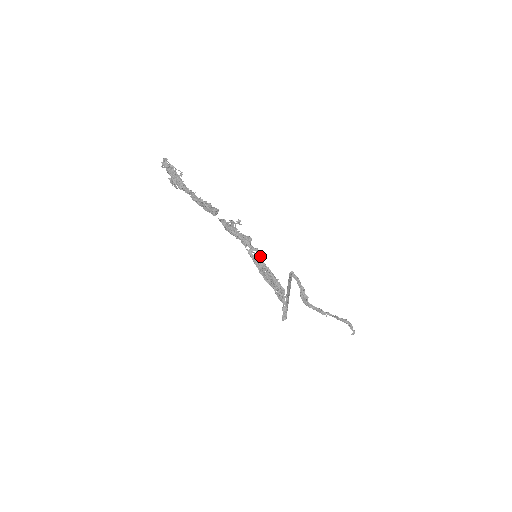
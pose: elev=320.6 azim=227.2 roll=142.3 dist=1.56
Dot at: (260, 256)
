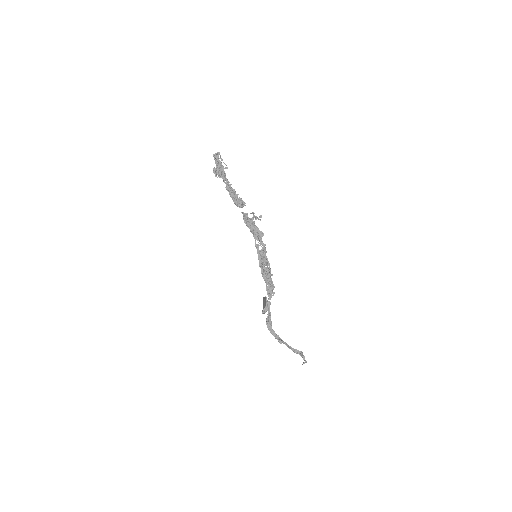
Dot at: occluded
